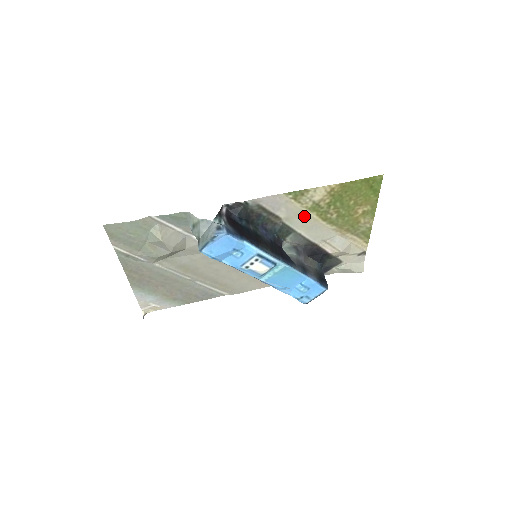
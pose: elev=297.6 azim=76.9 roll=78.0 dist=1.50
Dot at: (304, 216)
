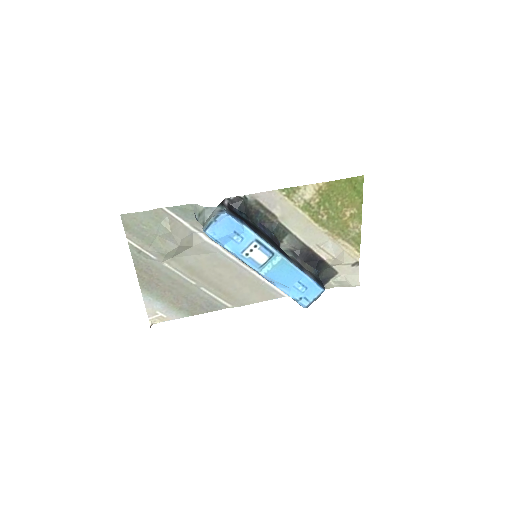
Dot at: (298, 216)
